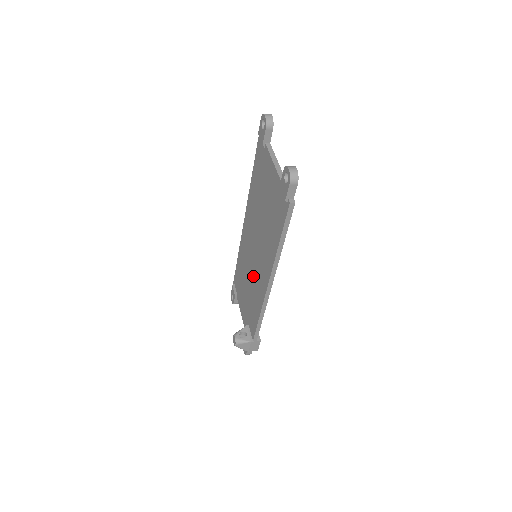
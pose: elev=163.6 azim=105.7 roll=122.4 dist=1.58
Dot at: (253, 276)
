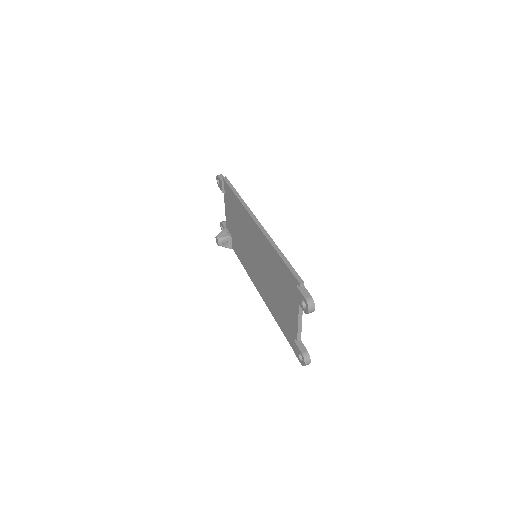
Dot at: (248, 253)
